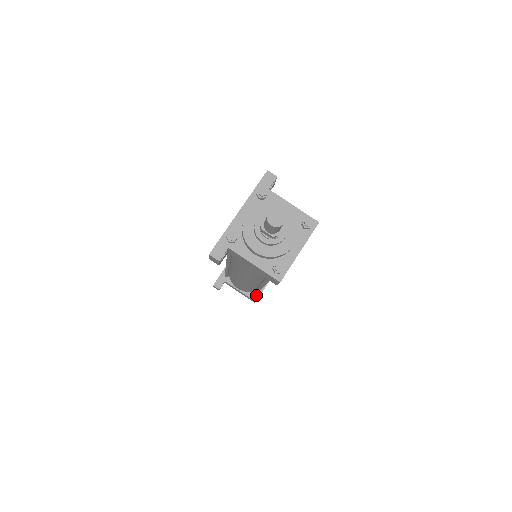
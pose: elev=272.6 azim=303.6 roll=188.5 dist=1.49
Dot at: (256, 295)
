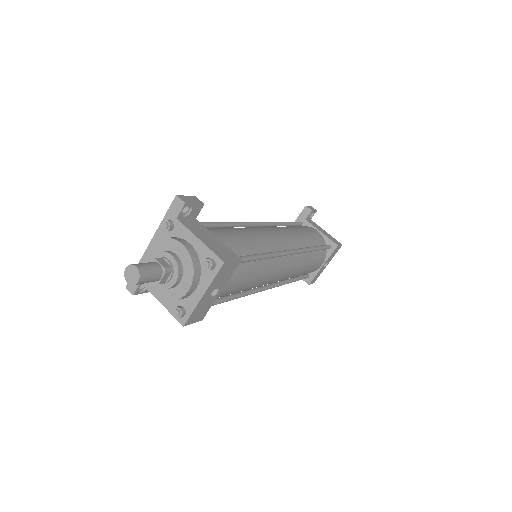
Dot at: (309, 277)
